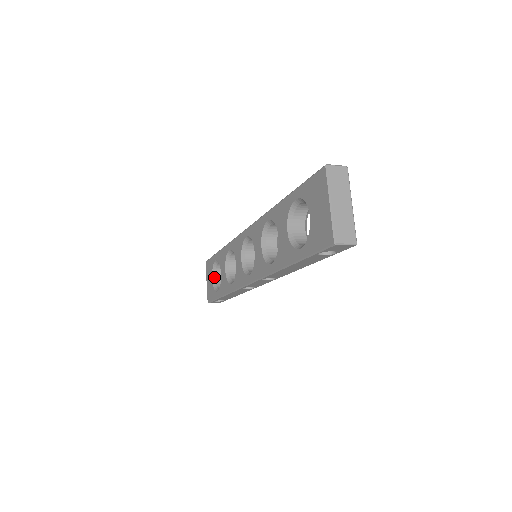
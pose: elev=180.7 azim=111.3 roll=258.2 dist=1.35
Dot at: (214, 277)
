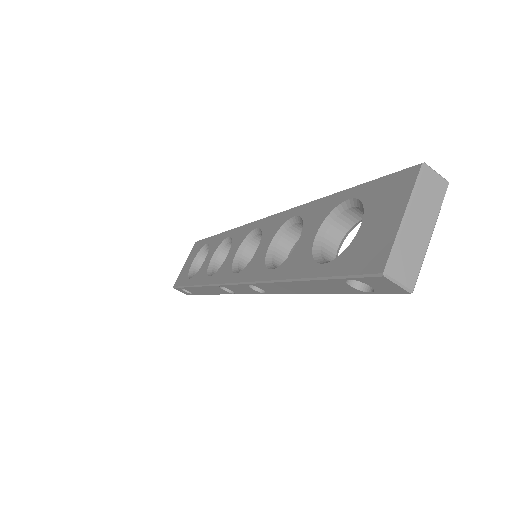
Dot at: (195, 262)
